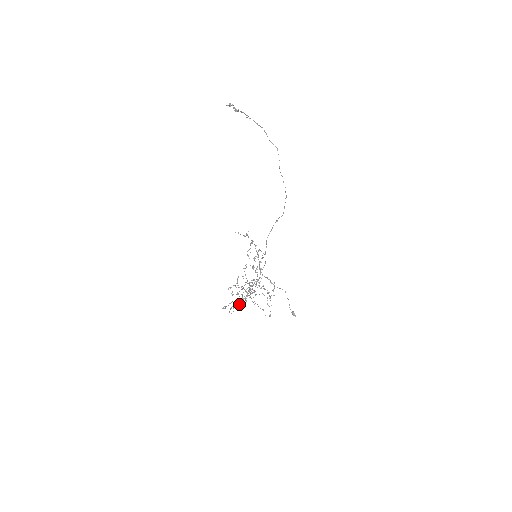
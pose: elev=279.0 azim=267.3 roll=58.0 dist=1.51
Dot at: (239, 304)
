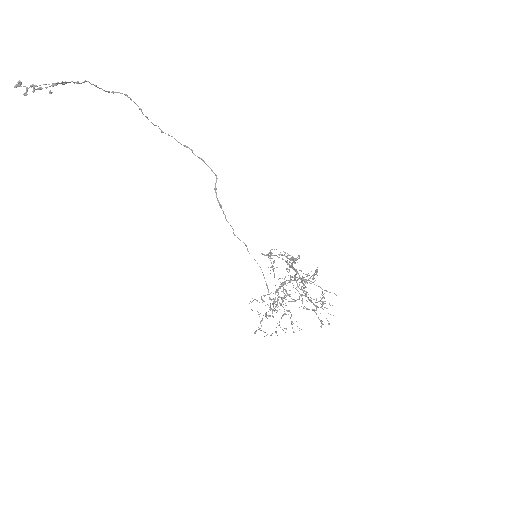
Dot at: occluded
